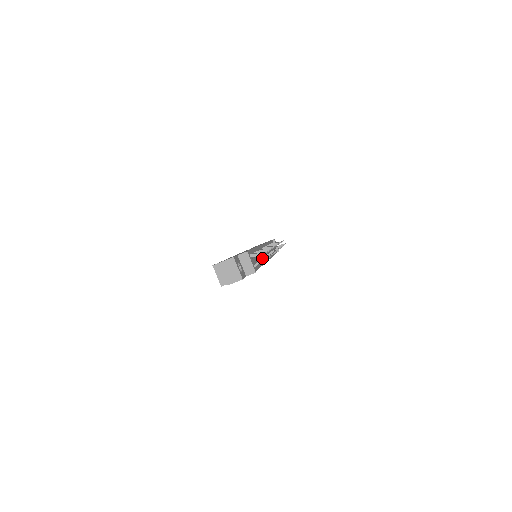
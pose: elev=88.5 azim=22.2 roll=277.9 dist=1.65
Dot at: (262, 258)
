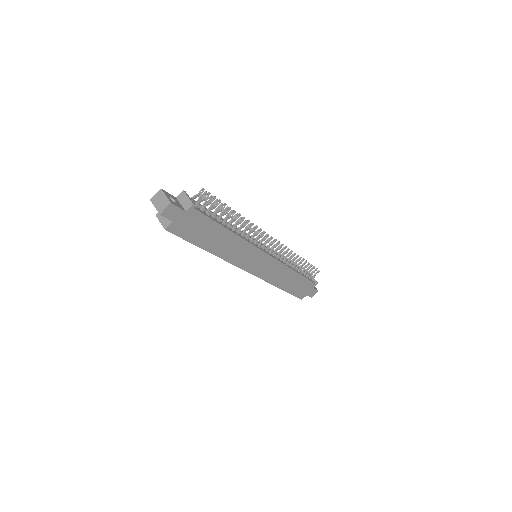
Dot at: (206, 199)
